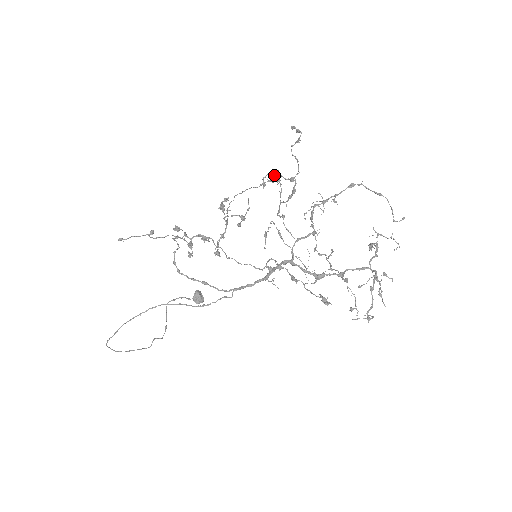
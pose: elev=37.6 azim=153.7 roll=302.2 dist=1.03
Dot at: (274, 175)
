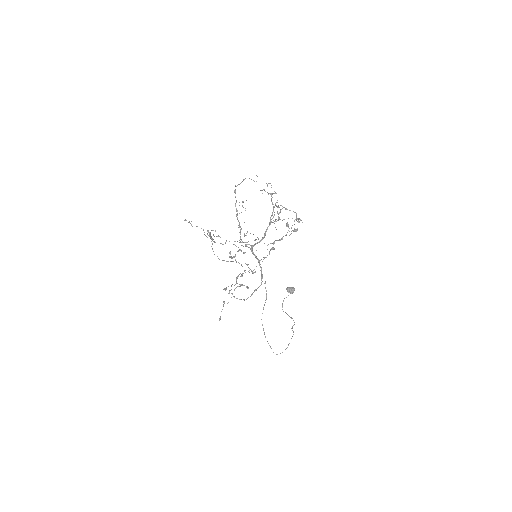
Dot at: occluded
